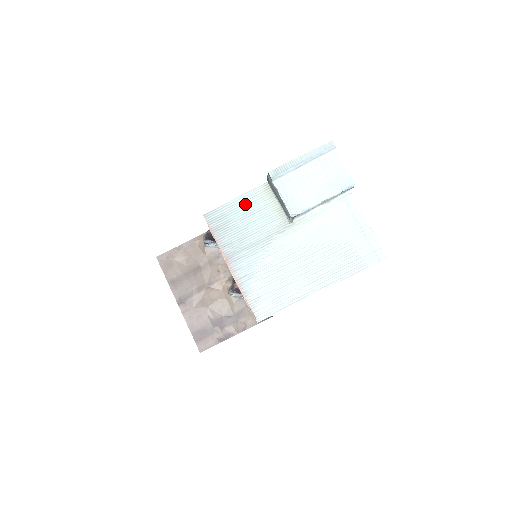
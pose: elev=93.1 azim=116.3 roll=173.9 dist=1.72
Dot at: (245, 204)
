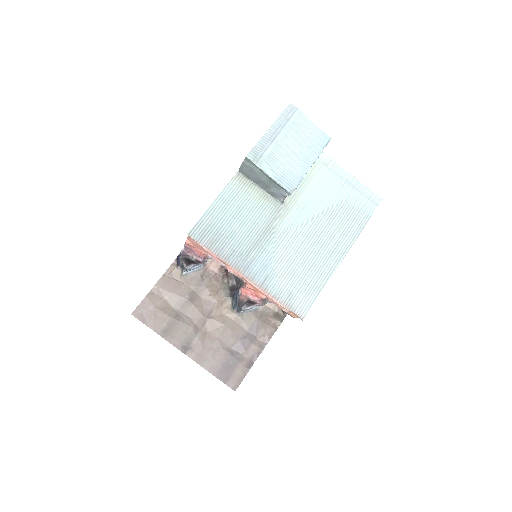
Dot at: (227, 204)
